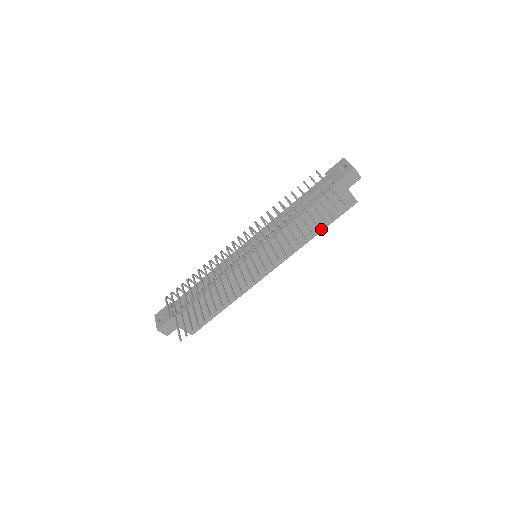
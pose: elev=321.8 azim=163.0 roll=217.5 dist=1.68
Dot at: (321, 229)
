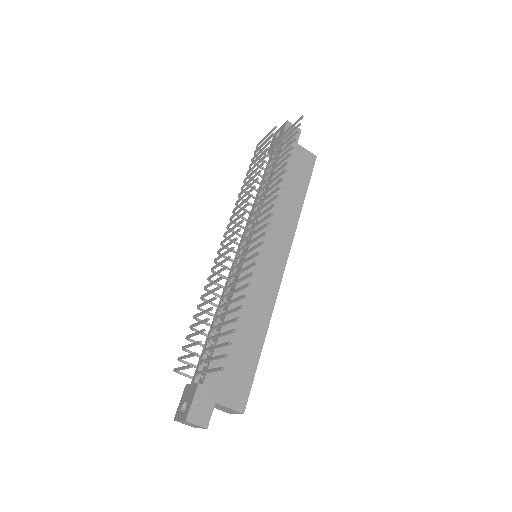
Dot at: (303, 195)
